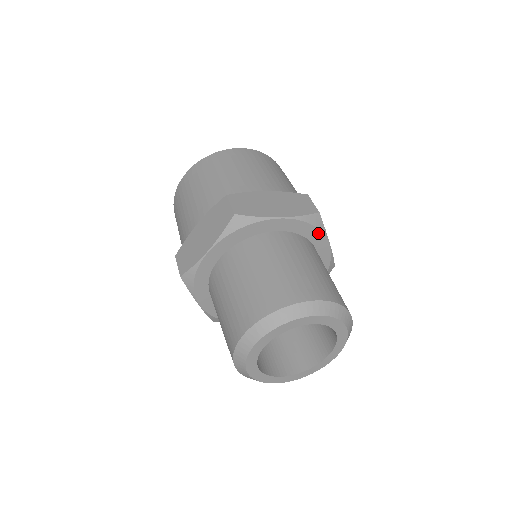
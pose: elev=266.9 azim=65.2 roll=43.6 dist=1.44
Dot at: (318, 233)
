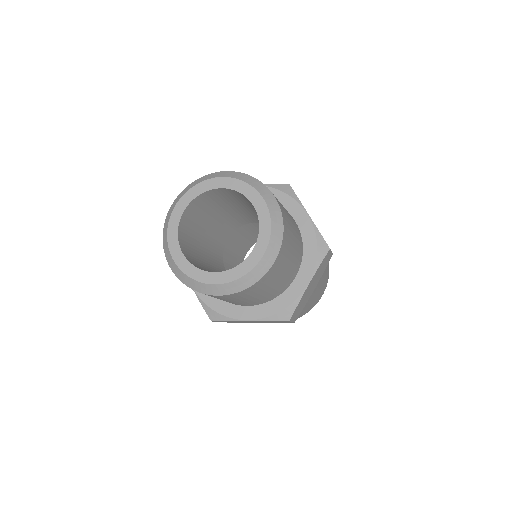
Dot at: (313, 260)
